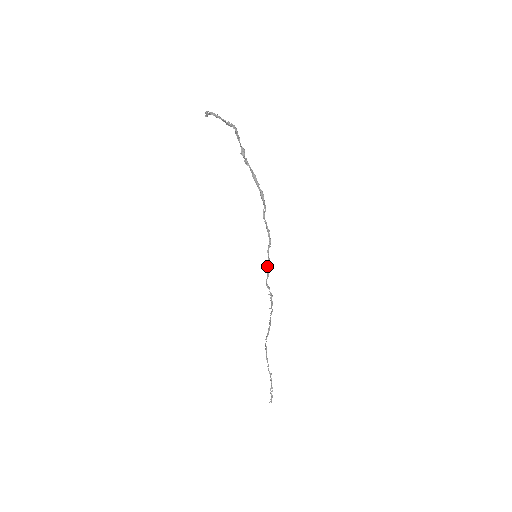
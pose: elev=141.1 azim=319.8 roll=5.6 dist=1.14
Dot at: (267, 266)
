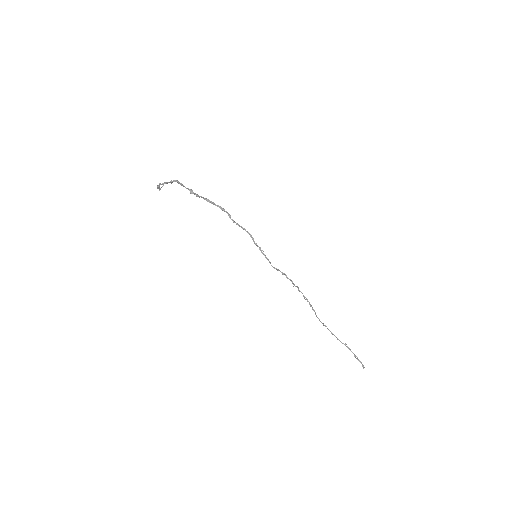
Dot at: occluded
